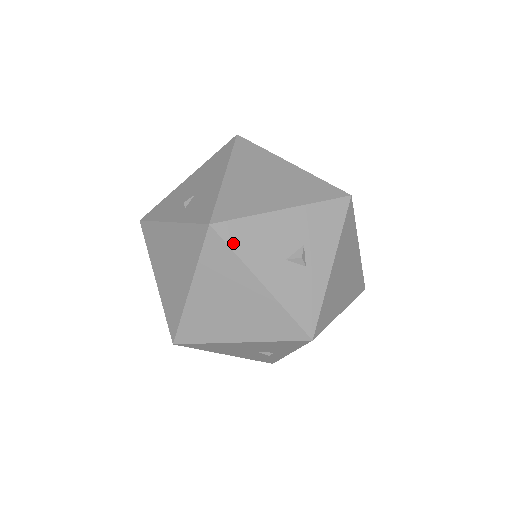
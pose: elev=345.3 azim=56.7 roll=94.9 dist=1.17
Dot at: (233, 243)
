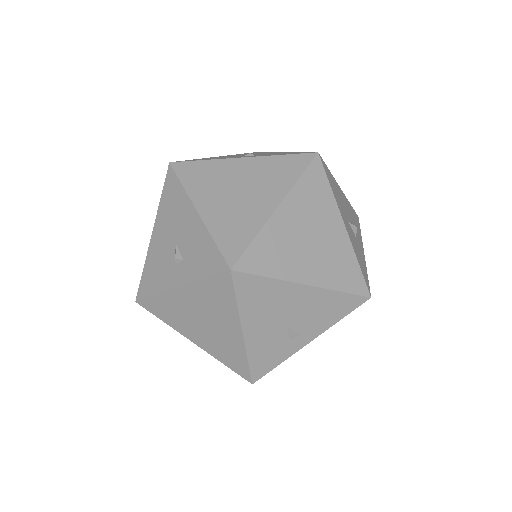
Dot at: (329, 179)
